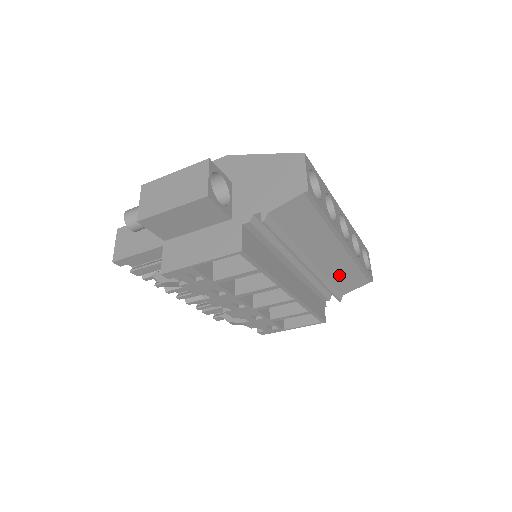
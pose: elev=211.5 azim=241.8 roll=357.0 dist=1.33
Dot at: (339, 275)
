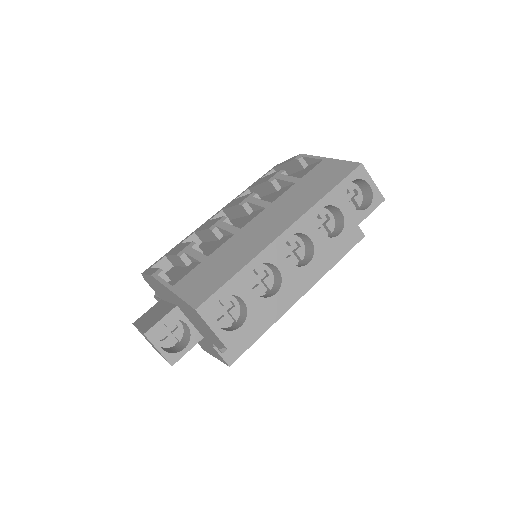
Dot at: occluded
